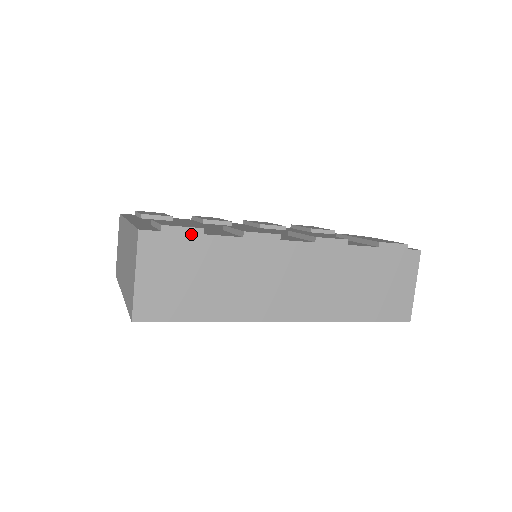
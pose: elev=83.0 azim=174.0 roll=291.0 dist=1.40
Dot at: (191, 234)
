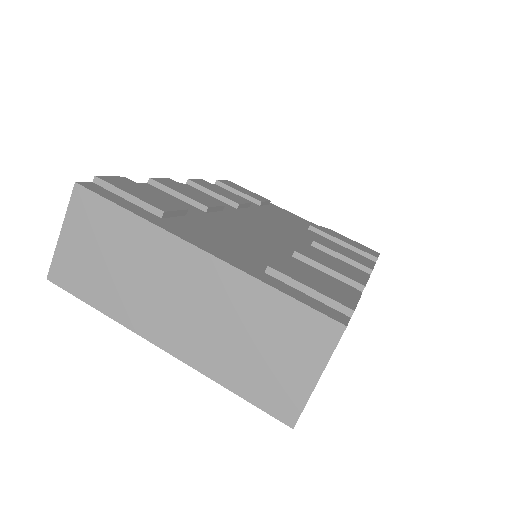
Dot at: occluded
